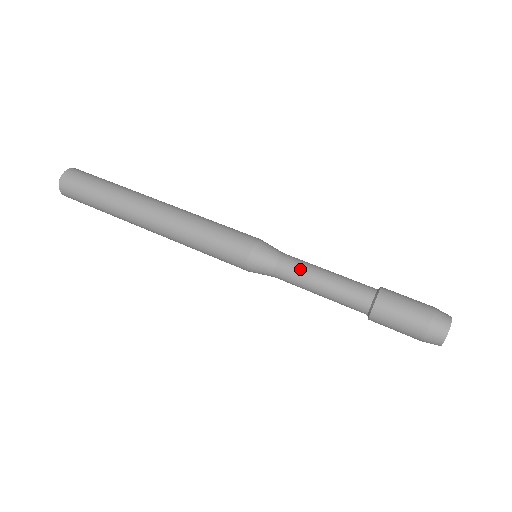
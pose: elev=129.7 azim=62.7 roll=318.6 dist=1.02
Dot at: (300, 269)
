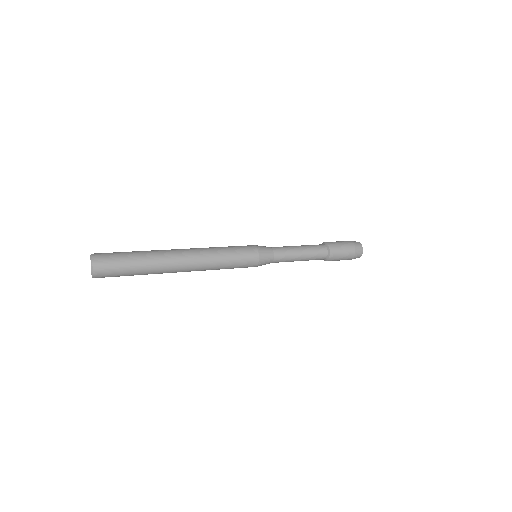
Dot at: (284, 246)
